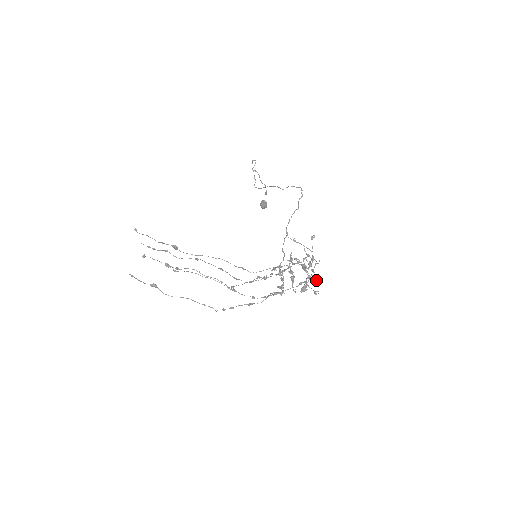
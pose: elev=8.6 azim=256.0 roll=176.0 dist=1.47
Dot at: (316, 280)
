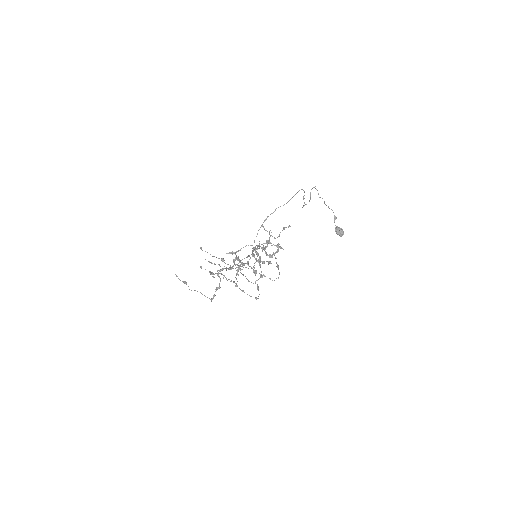
Dot at: (261, 261)
